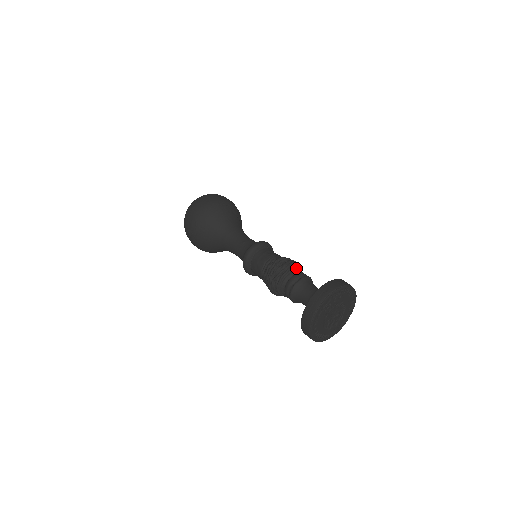
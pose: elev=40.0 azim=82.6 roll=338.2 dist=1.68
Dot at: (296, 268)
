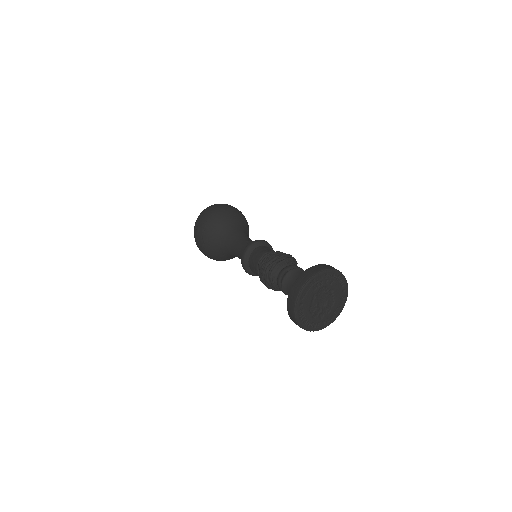
Dot at: (293, 262)
